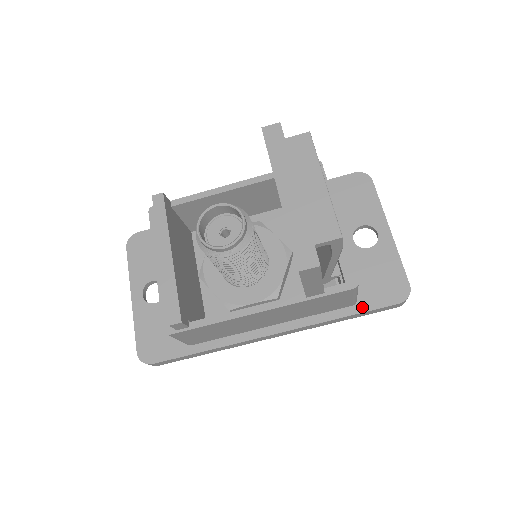
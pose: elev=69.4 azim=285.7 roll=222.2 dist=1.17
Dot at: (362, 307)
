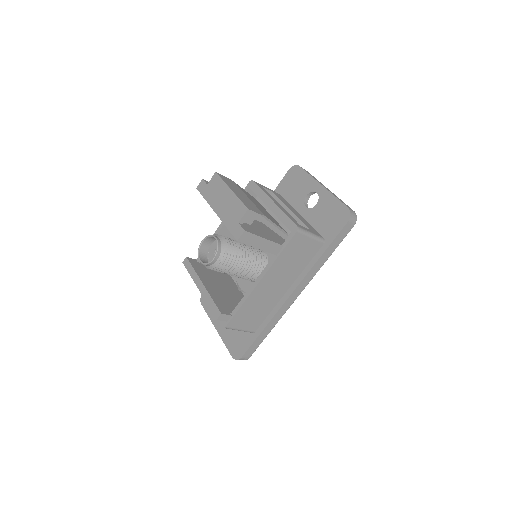
Dot at: (329, 241)
